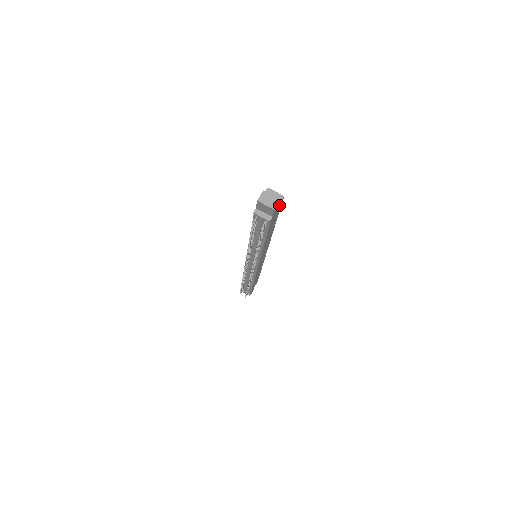
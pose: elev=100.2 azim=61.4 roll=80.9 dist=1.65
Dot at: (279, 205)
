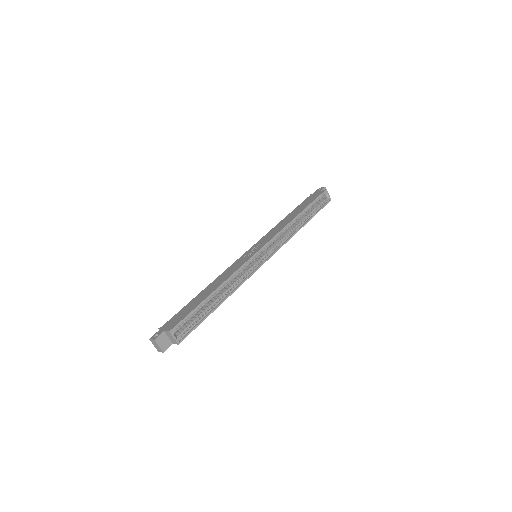
Dot at: (178, 340)
